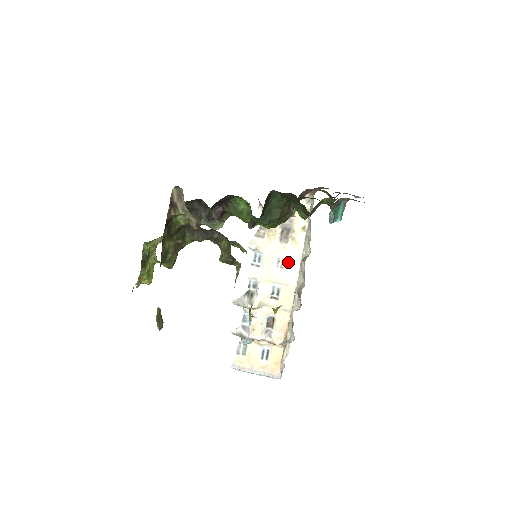
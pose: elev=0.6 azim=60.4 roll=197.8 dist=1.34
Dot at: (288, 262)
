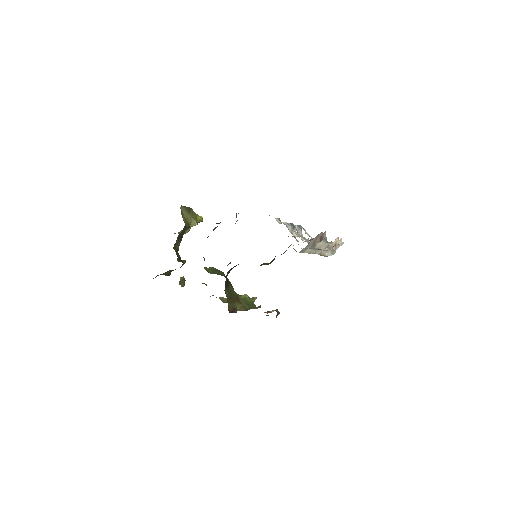
Dot at: occluded
